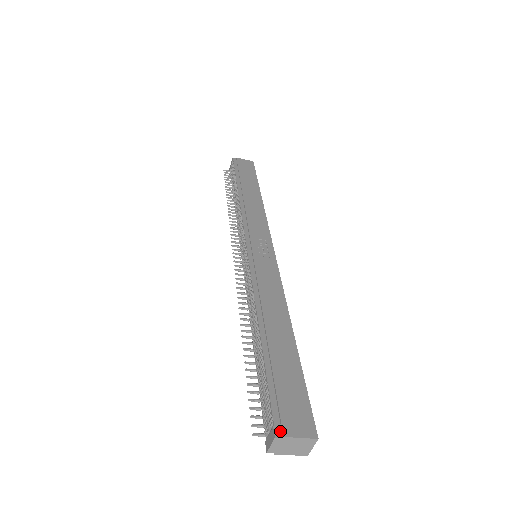
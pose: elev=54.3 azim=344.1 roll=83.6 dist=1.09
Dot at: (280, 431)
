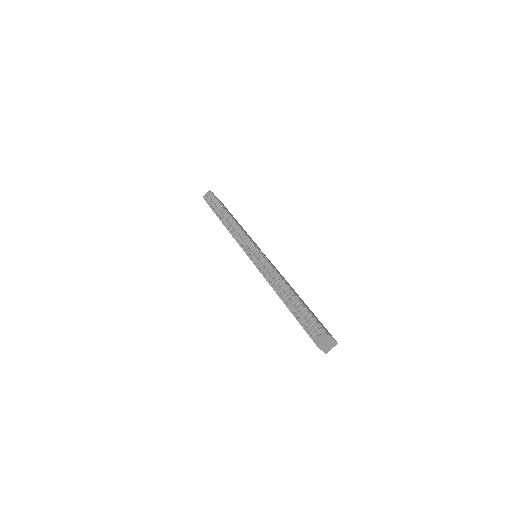
Dot at: (327, 334)
